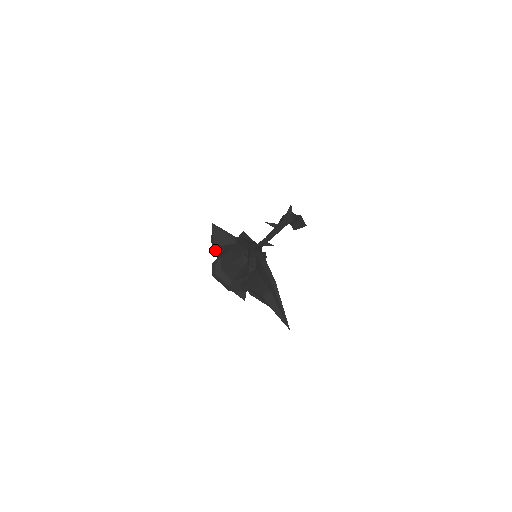
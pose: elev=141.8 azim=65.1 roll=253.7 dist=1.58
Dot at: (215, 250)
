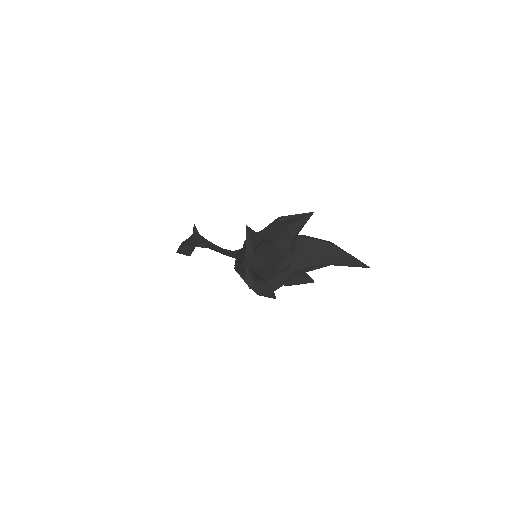
Dot at: (251, 256)
